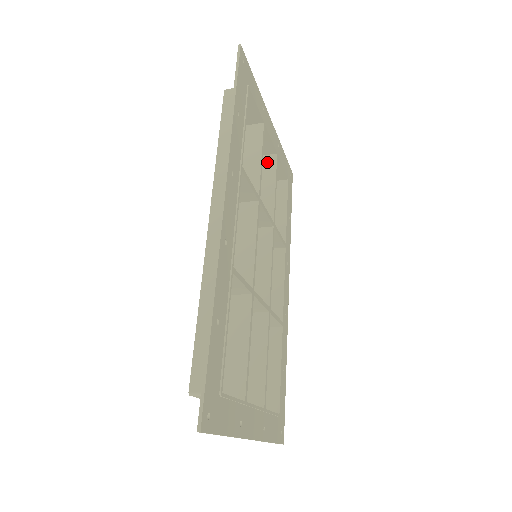
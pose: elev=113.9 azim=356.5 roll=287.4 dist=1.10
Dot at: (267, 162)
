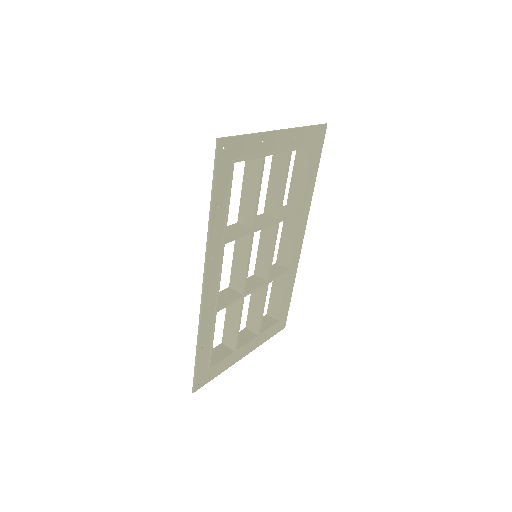
Dot at: (281, 157)
